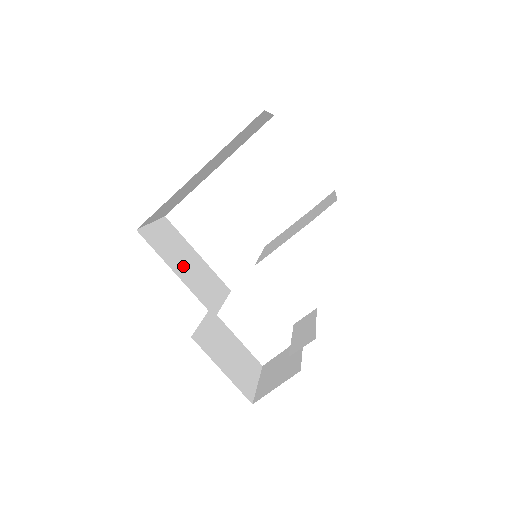
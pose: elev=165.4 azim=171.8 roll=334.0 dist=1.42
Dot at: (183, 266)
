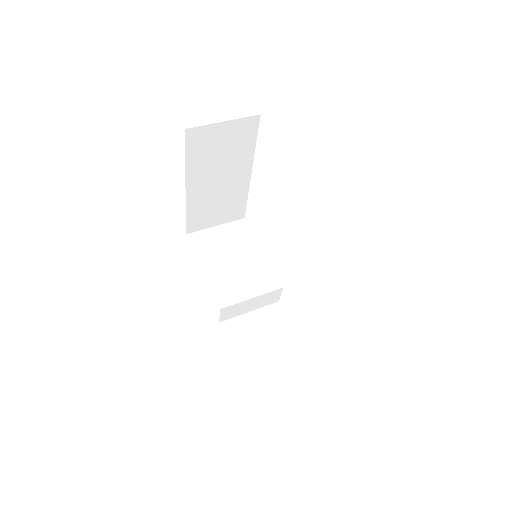
Dot at: (222, 263)
